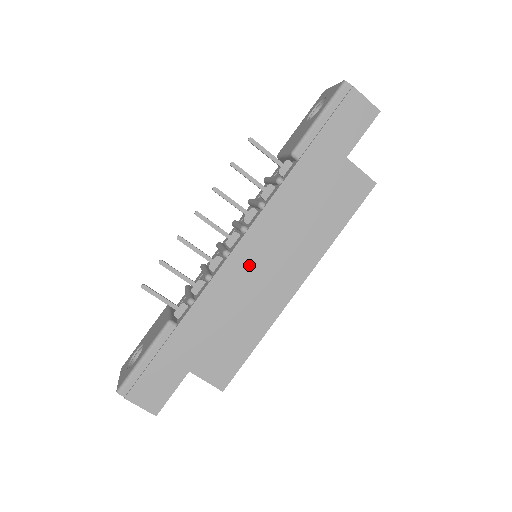
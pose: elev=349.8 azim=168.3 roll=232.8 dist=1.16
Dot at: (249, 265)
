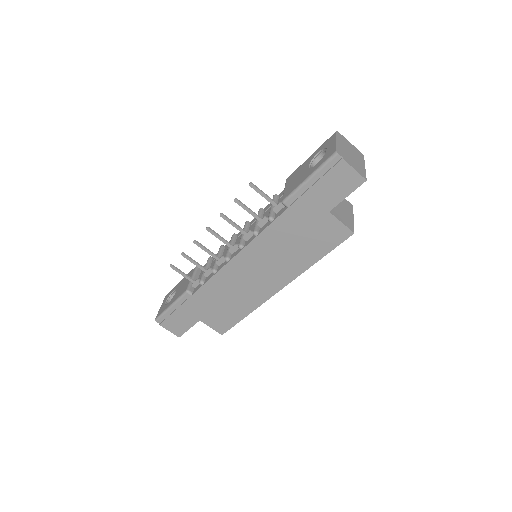
Dot at: (243, 270)
